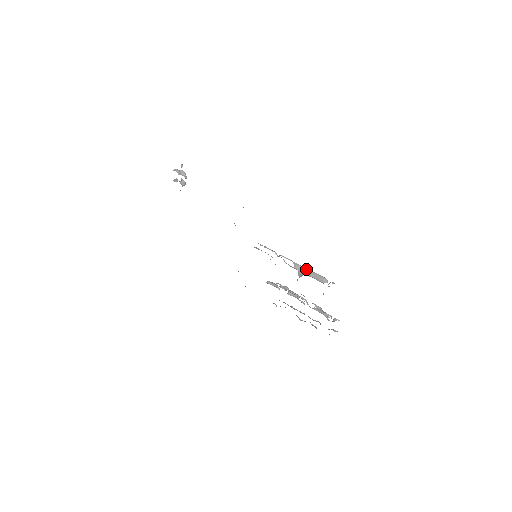
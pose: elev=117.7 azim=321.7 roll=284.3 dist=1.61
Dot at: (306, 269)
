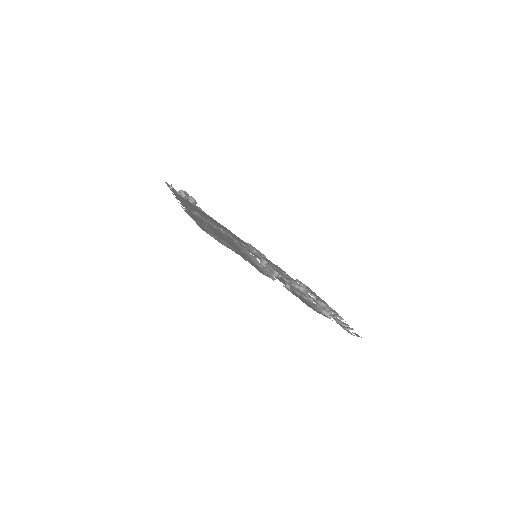
Dot at: (266, 263)
